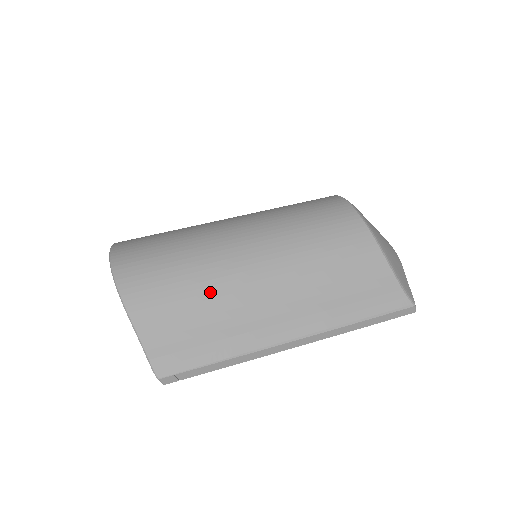
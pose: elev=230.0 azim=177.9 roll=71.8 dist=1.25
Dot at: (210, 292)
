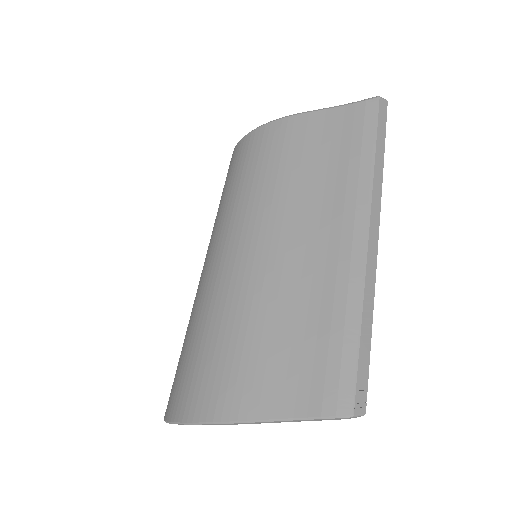
Dot at: (267, 306)
